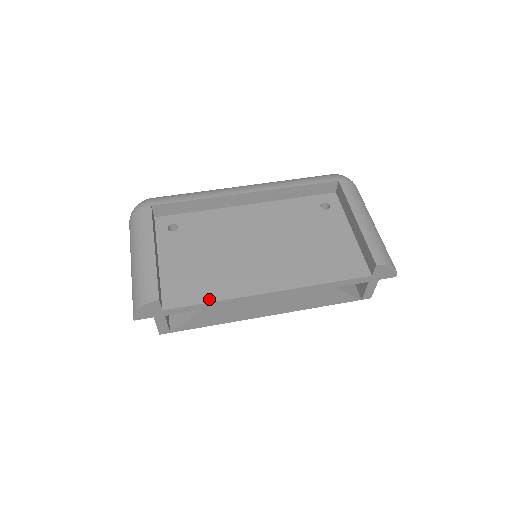
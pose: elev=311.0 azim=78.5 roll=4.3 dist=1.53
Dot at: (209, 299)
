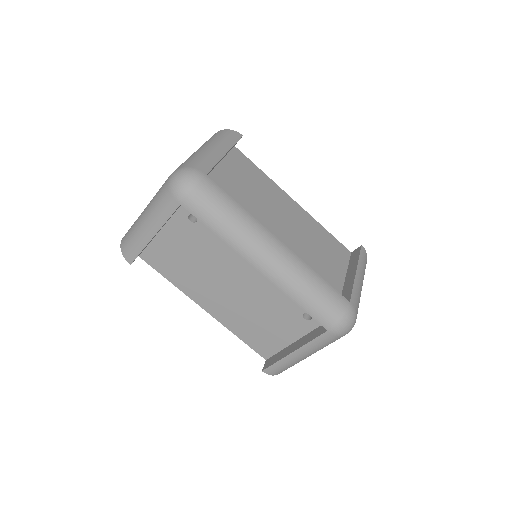
Dot at: (169, 278)
